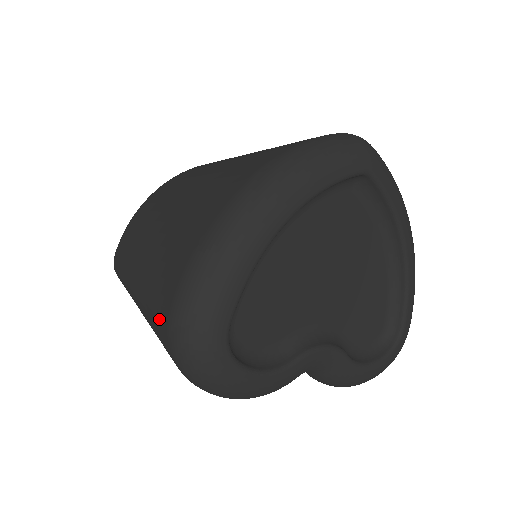
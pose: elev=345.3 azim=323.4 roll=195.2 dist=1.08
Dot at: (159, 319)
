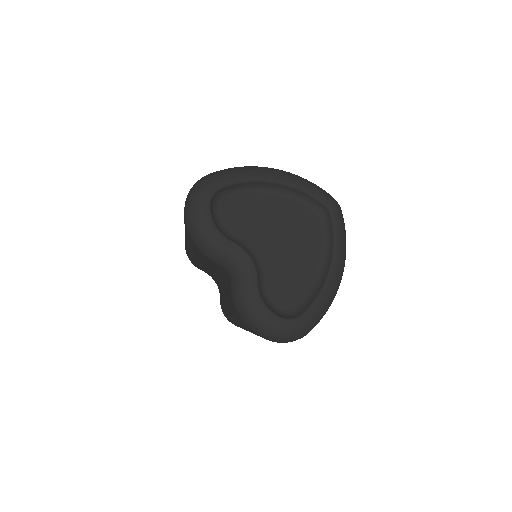
Dot at: occluded
